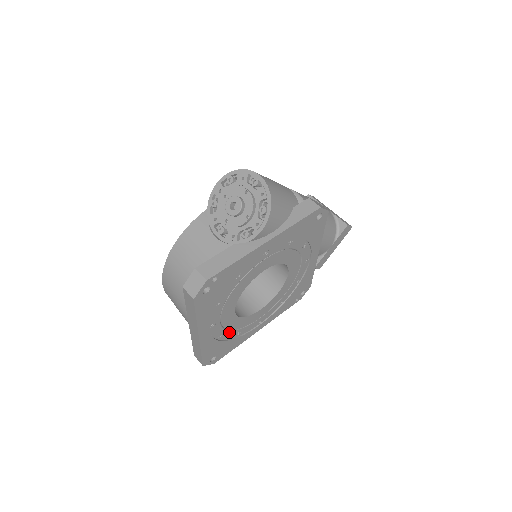
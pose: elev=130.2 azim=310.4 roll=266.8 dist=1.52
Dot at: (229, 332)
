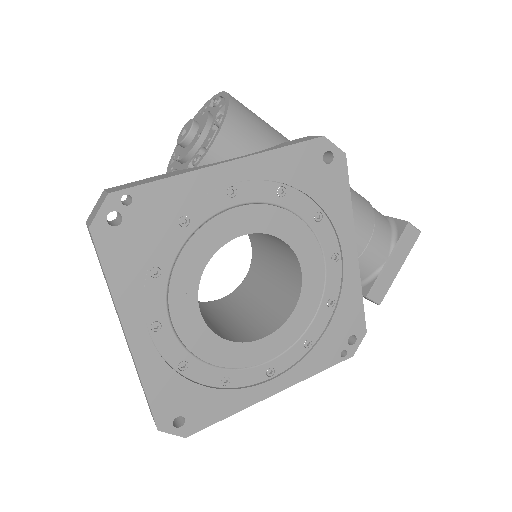
Dot at: (202, 365)
